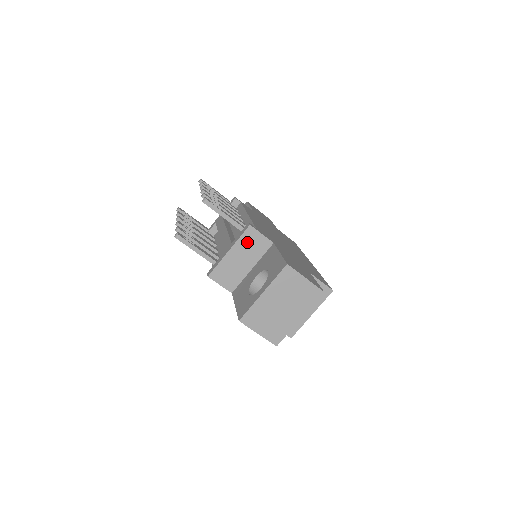
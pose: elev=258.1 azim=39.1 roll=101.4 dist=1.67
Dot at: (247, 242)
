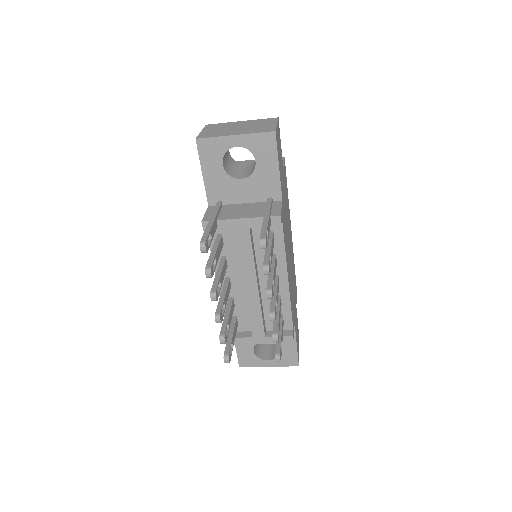
Dot at: occluded
